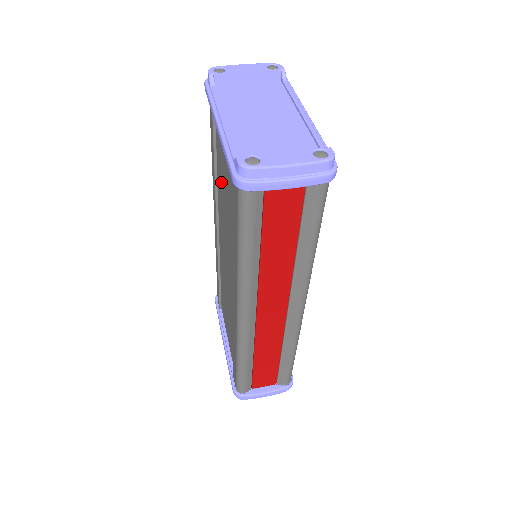
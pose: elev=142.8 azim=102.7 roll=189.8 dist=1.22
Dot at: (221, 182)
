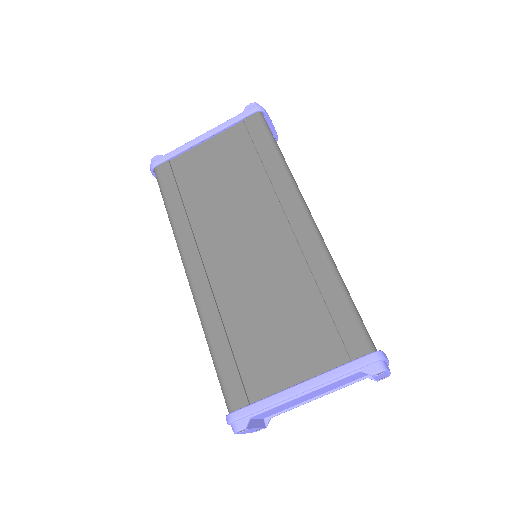
Dot at: (204, 196)
